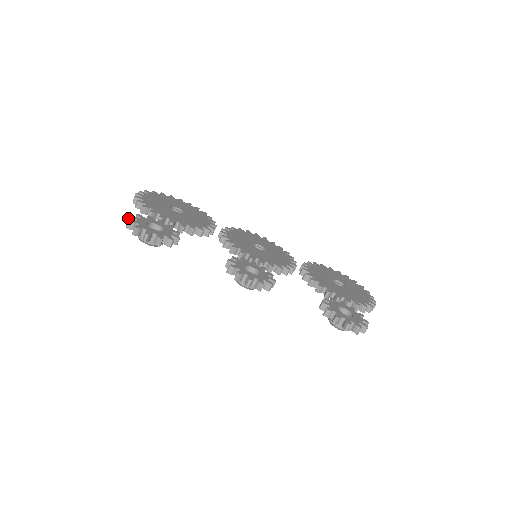
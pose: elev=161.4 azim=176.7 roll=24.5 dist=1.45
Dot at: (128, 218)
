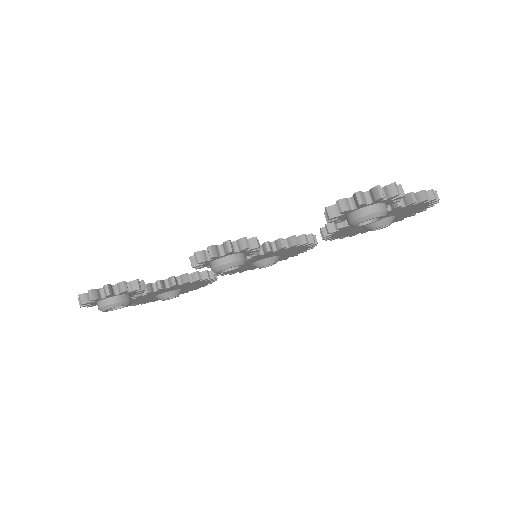
Dot at: occluded
